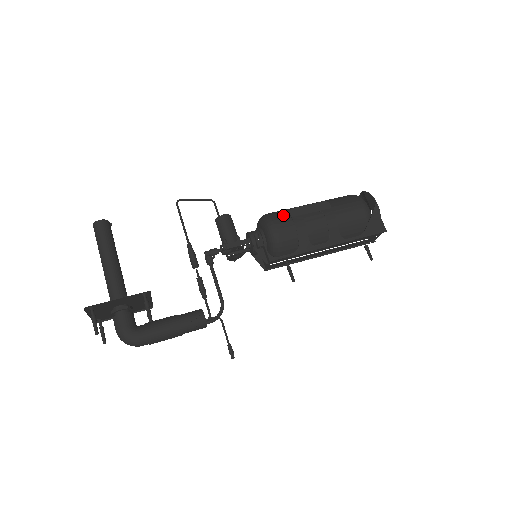
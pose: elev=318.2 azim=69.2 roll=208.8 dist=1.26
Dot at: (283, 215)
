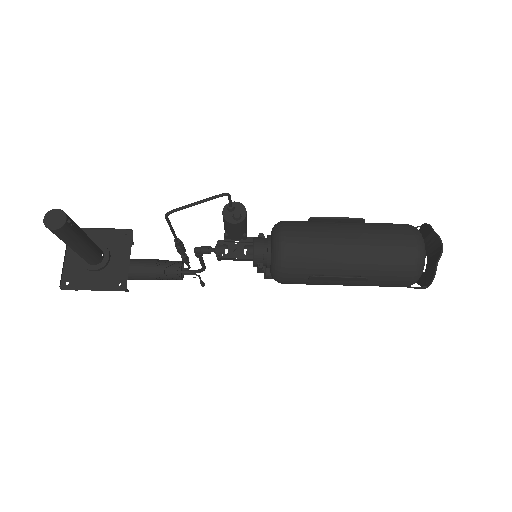
Dot at: (300, 275)
